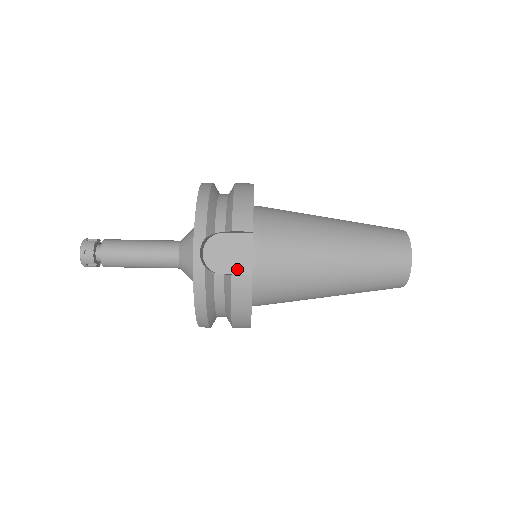
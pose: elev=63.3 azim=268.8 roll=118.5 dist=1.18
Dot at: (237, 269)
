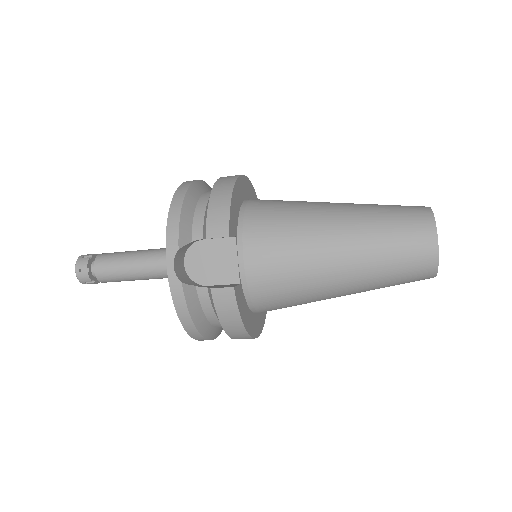
Dot at: (223, 279)
